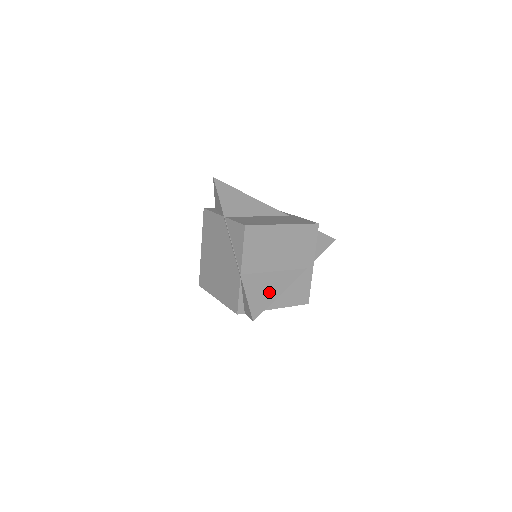
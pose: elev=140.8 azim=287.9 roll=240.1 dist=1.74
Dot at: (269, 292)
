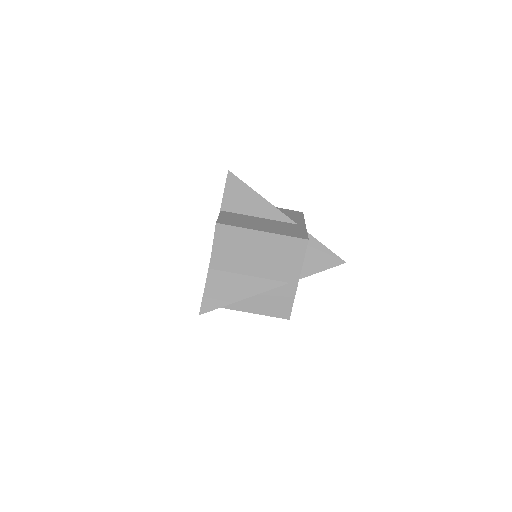
Dot at: (231, 293)
